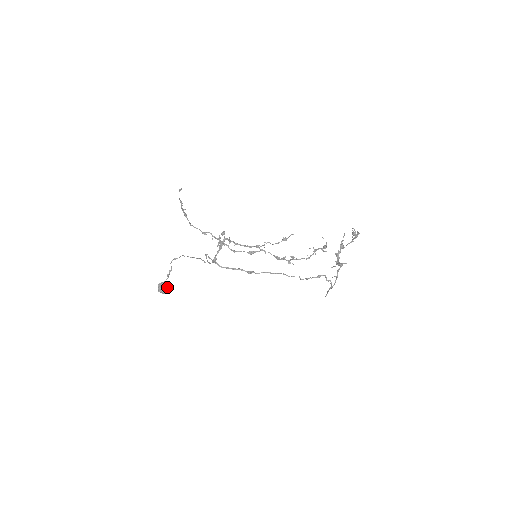
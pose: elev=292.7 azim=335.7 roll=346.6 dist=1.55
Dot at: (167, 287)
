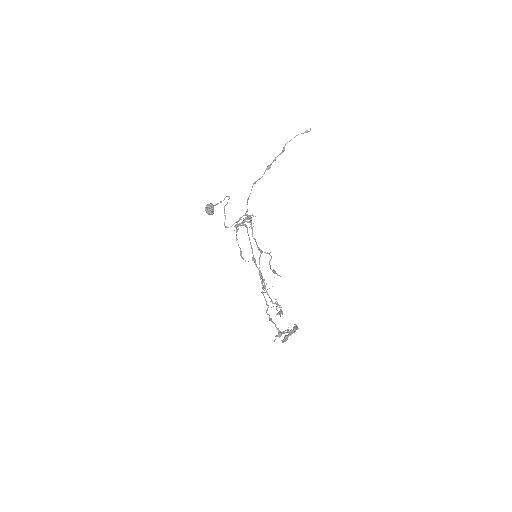
Dot at: (207, 212)
